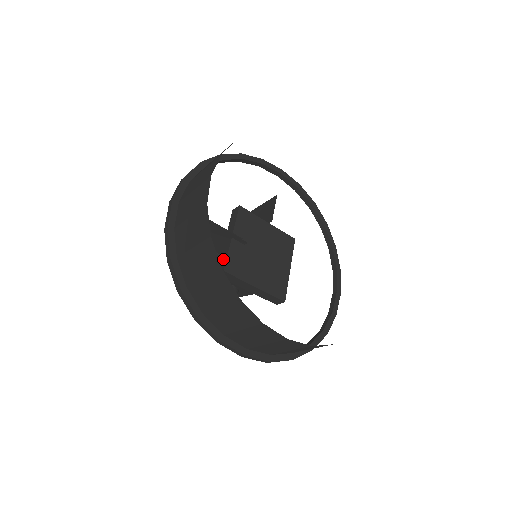
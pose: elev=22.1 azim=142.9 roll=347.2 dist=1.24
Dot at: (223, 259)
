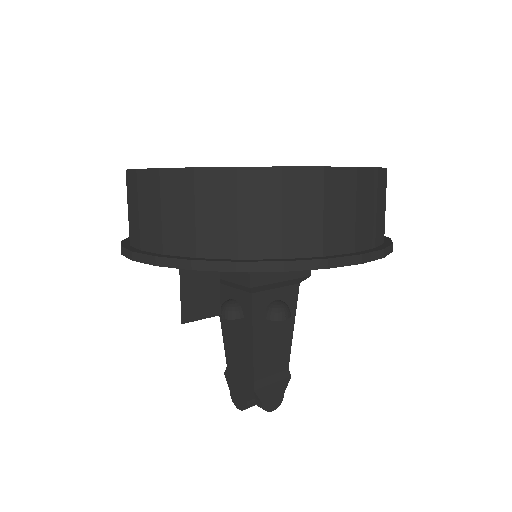
Dot at: occluded
